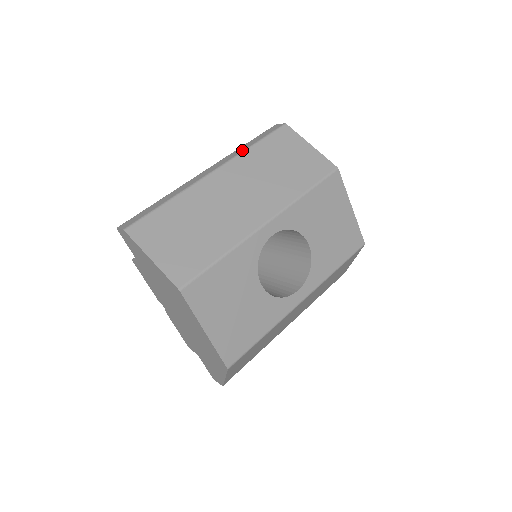
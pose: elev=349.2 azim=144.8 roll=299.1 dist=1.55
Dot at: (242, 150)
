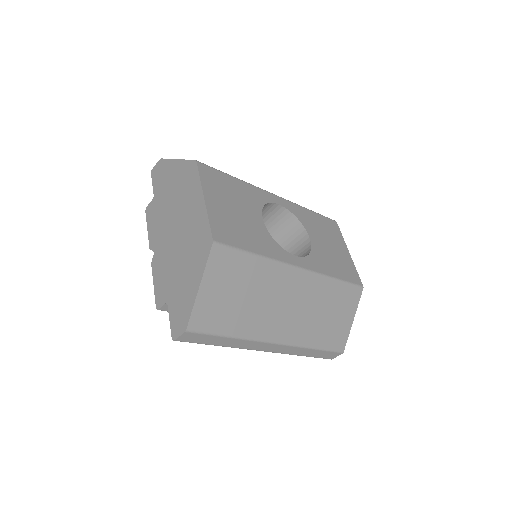
Dot at: occluded
